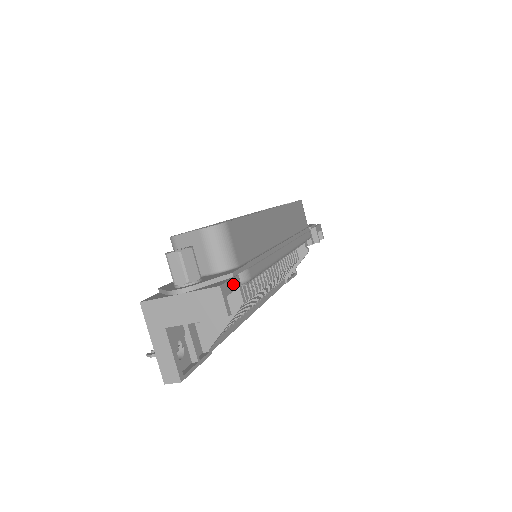
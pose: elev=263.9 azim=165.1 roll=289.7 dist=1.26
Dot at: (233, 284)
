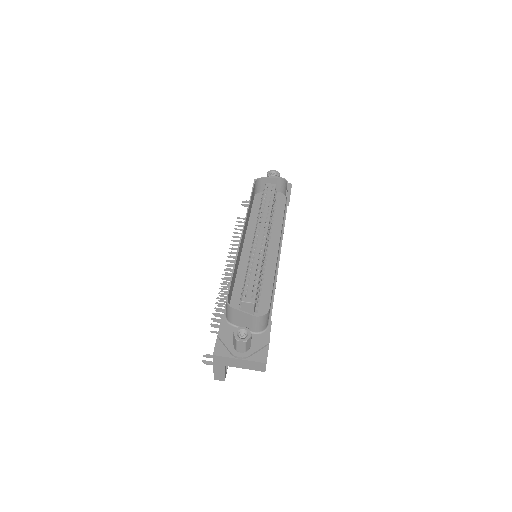
Dot at: occluded
